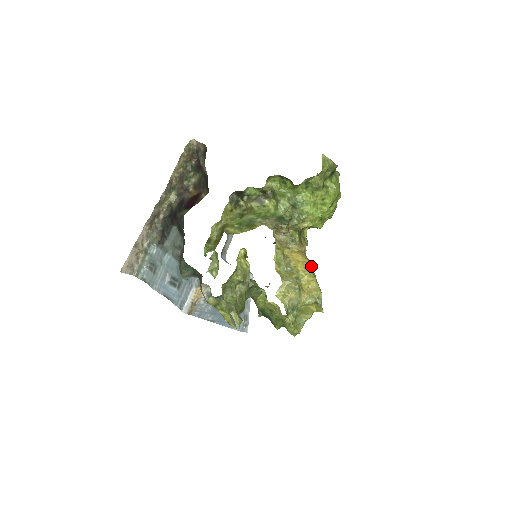
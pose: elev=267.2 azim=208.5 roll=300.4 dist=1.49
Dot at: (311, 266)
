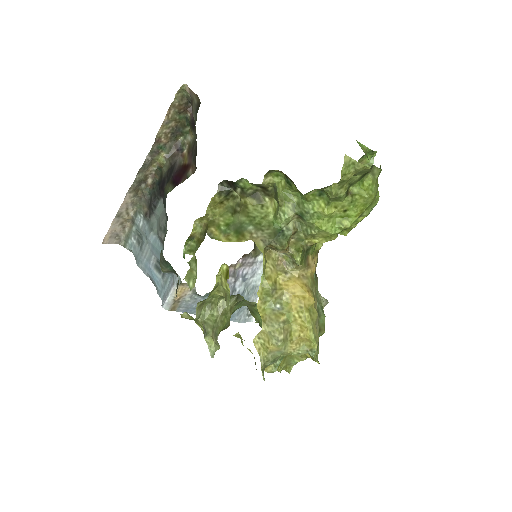
Dot at: (311, 303)
